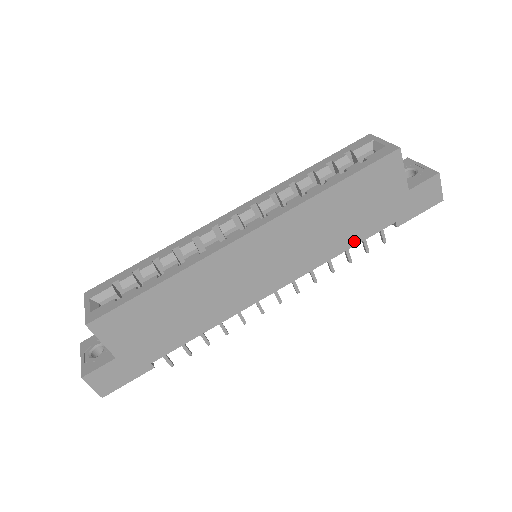
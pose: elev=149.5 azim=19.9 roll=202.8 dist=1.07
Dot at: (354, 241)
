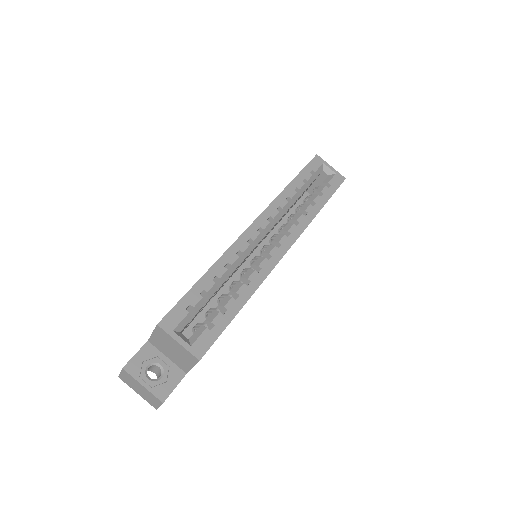
Dot at: occluded
